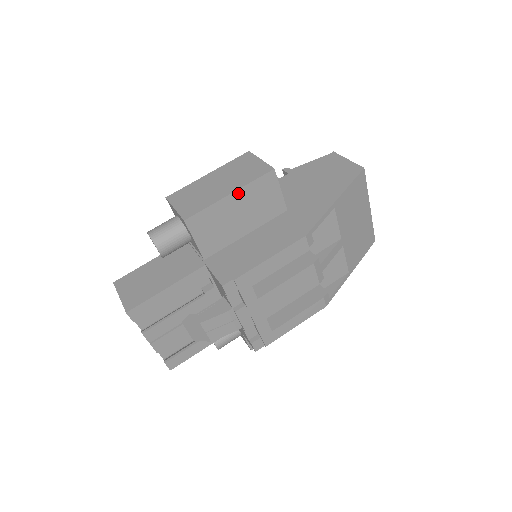
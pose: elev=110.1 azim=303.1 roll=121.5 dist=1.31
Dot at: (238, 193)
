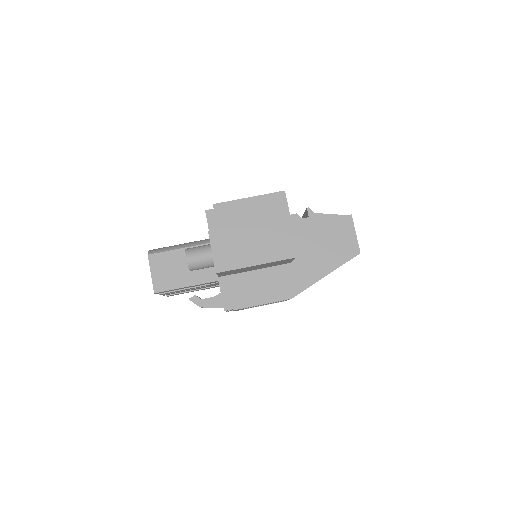
Dot at: (261, 264)
